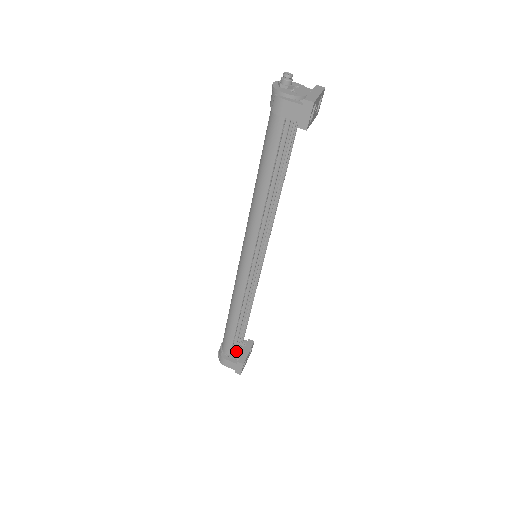
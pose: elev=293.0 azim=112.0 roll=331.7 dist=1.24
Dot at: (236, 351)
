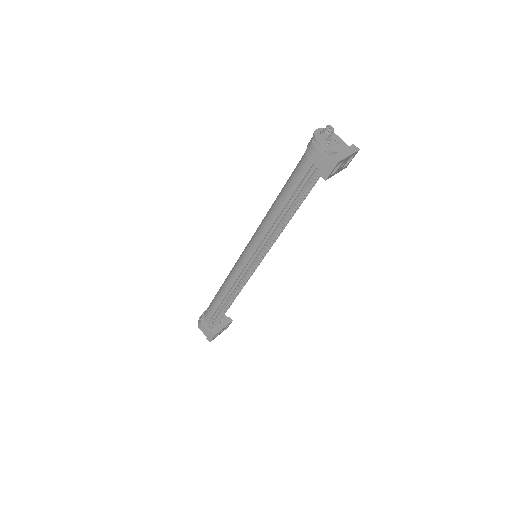
Dot at: (214, 322)
